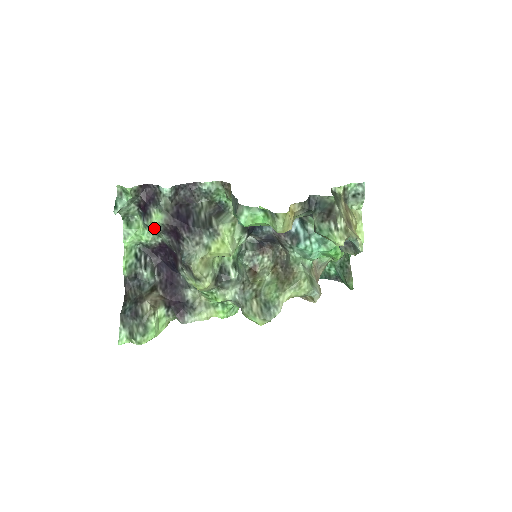
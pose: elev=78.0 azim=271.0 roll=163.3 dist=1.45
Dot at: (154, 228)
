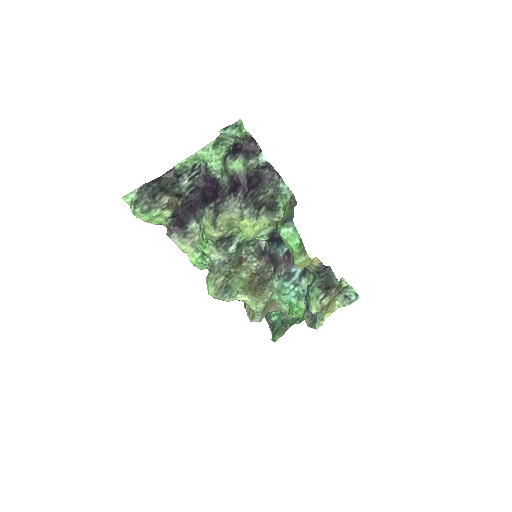
Dot at: (228, 167)
